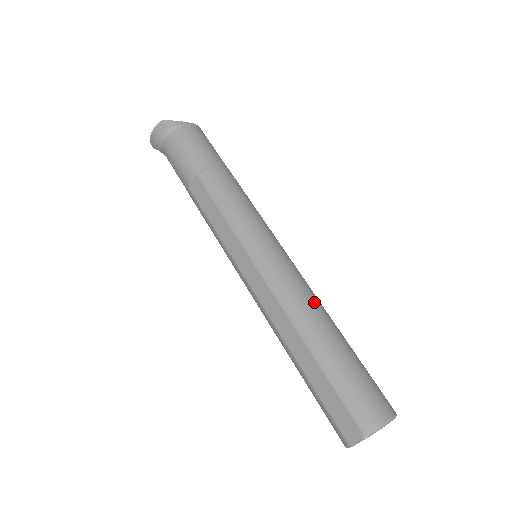
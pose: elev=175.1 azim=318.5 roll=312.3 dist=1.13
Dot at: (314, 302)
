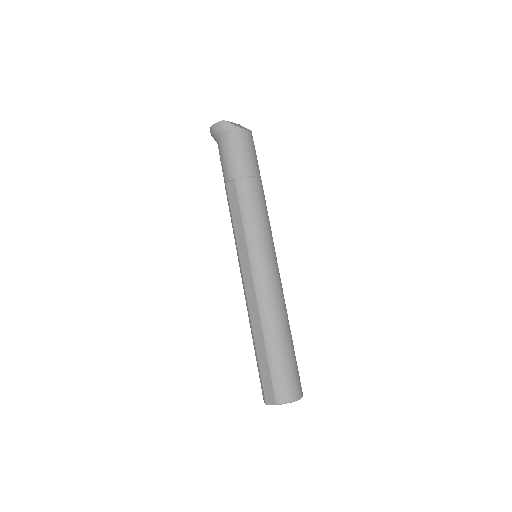
Dot at: (281, 308)
